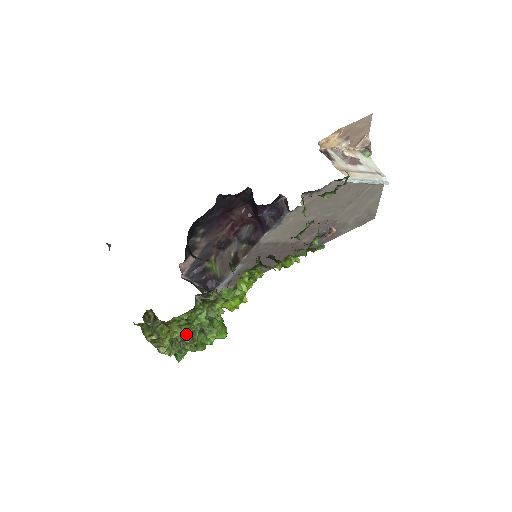
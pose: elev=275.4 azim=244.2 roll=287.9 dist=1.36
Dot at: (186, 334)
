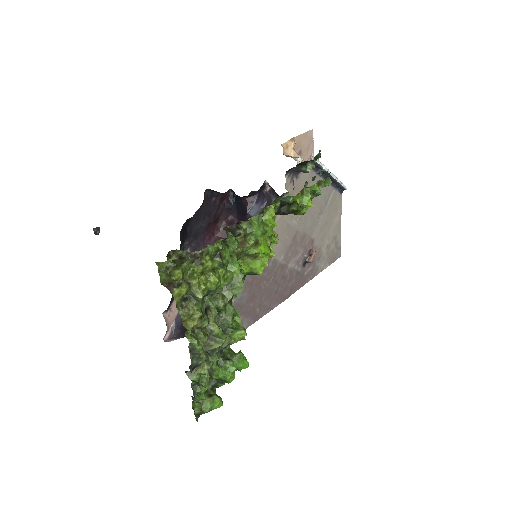
Dot at: (212, 318)
